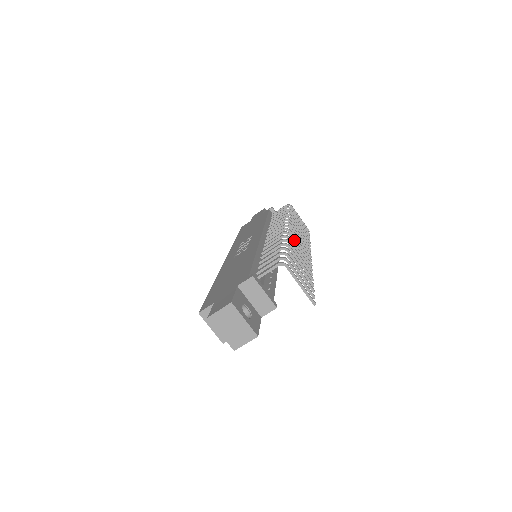
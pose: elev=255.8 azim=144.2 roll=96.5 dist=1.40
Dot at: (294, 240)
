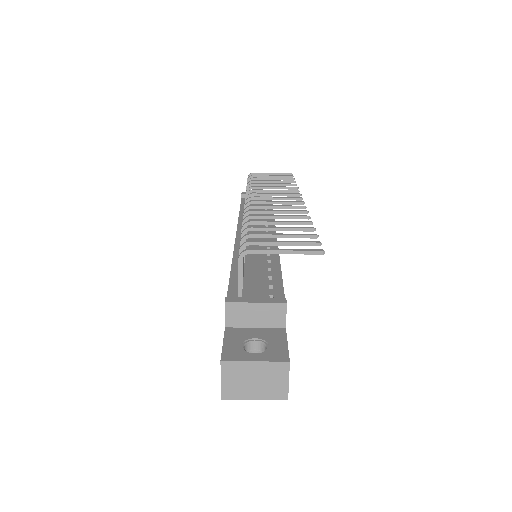
Dot at: (261, 206)
